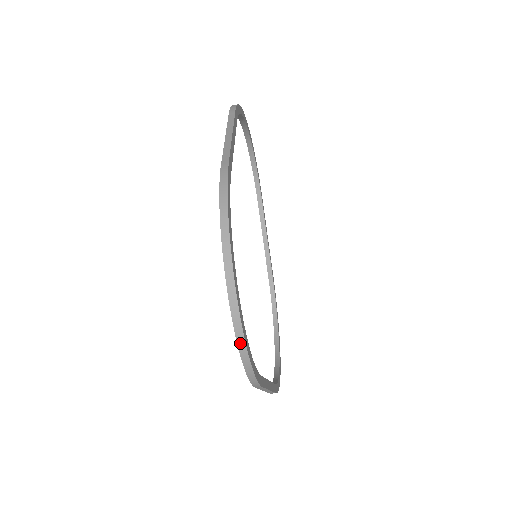
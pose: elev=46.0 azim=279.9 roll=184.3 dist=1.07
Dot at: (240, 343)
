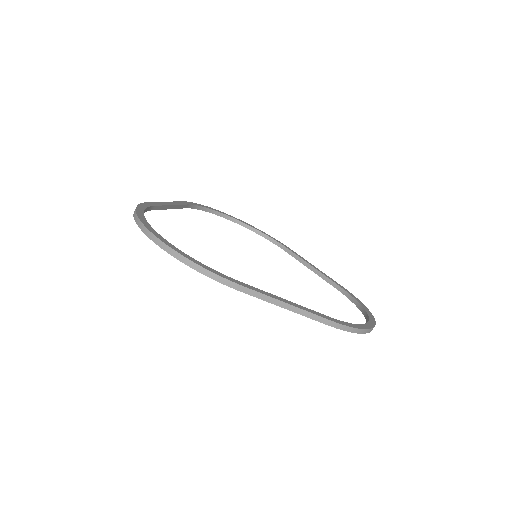
Dot at: (170, 252)
